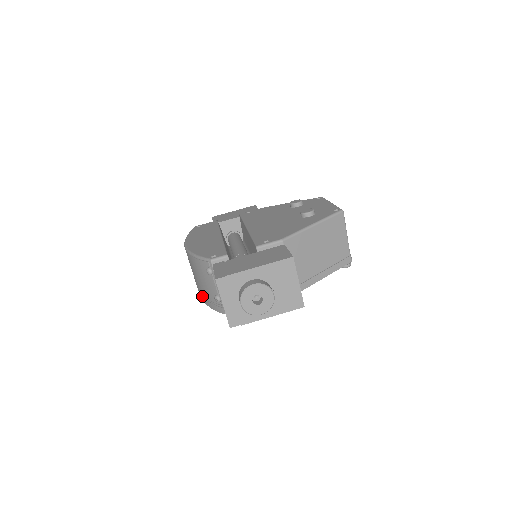
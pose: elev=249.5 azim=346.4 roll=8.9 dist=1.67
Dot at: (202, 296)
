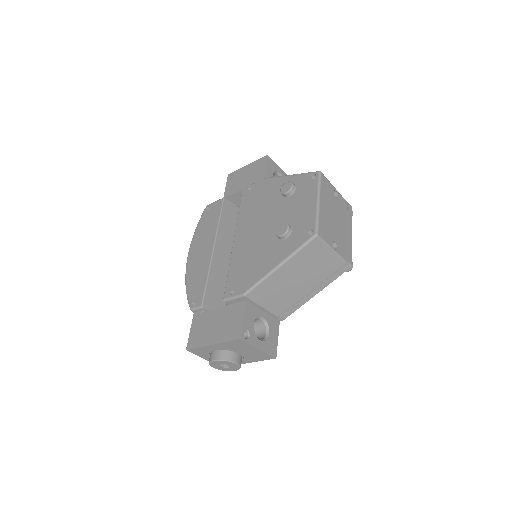
Dot at: occluded
